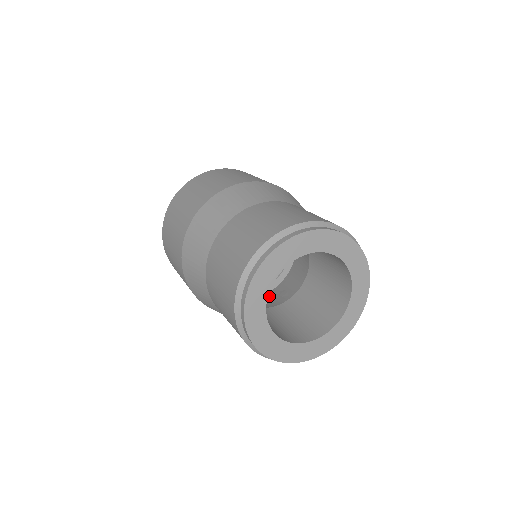
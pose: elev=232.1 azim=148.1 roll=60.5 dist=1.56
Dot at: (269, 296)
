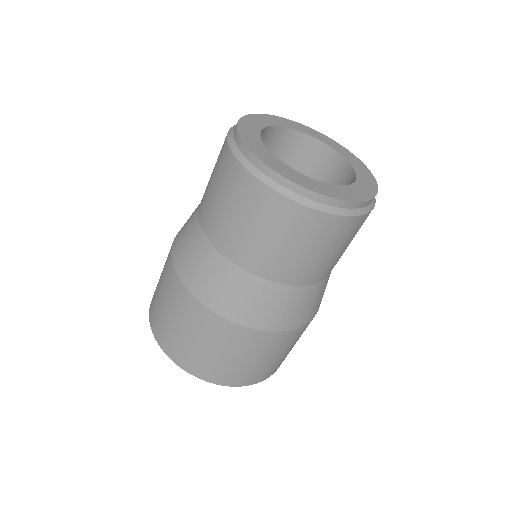
Dot at: occluded
